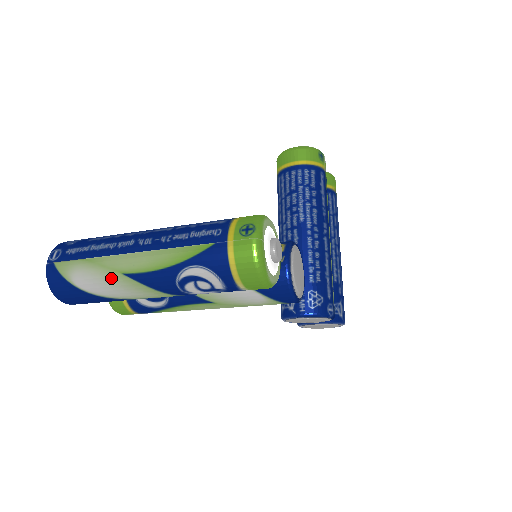
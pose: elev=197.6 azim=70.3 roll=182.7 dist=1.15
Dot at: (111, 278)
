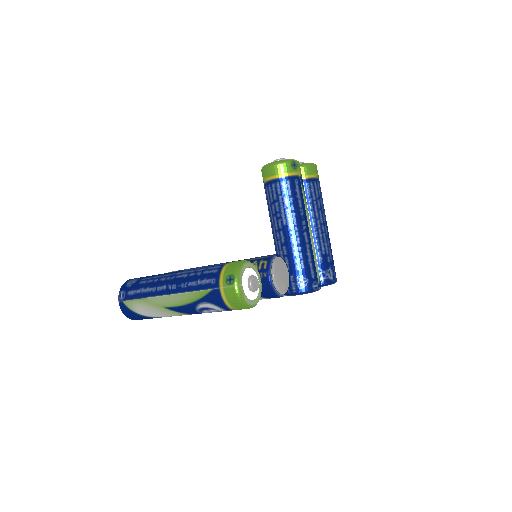
Dot at: (158, 310)
